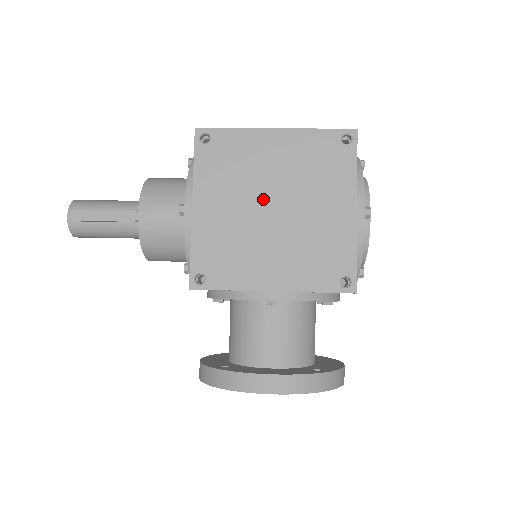
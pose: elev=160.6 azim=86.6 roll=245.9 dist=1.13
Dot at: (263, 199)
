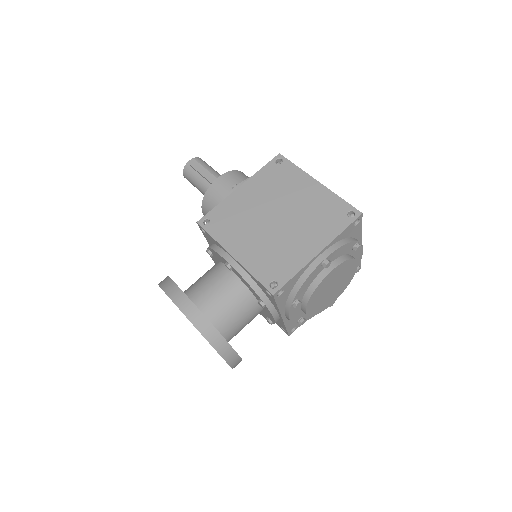
Dot at: (276, 209)
